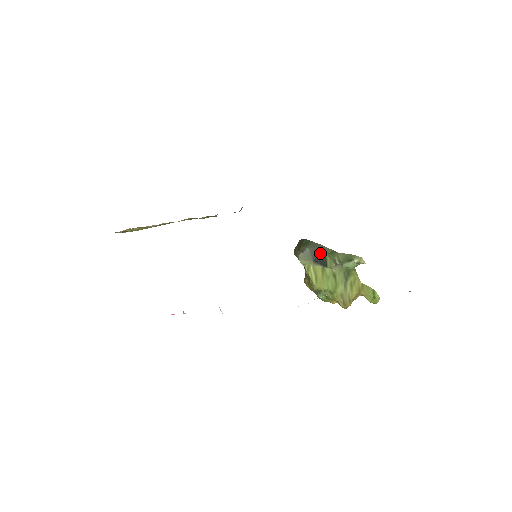
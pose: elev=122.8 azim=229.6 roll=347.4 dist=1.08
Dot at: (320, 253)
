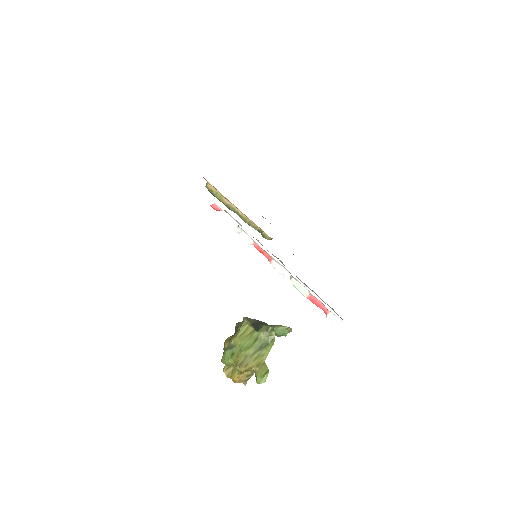
Dot at: (261, 323)
